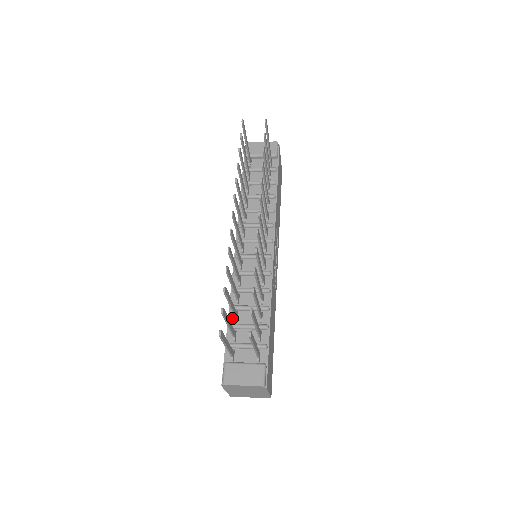
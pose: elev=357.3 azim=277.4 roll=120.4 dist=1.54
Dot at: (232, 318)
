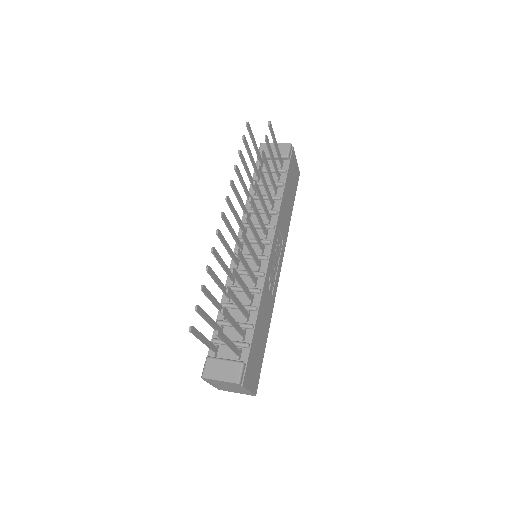
Dot at: (221, 315)
